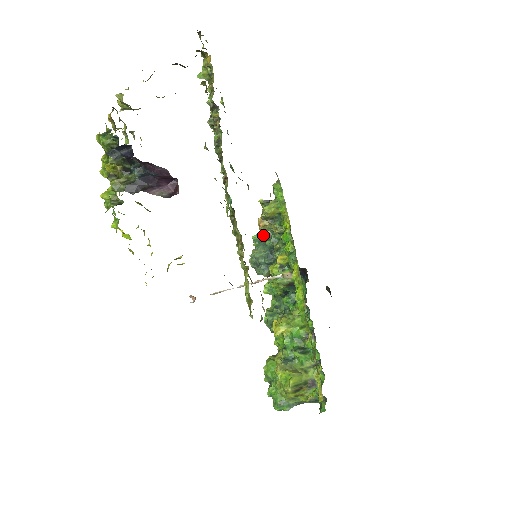
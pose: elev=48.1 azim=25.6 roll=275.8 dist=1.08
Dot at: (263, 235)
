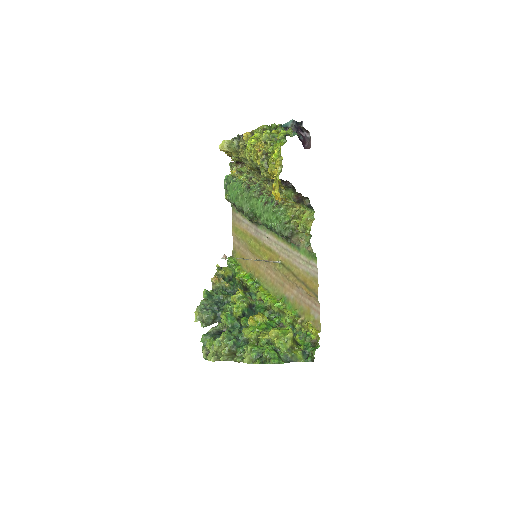
Dot at: (211, 291)
